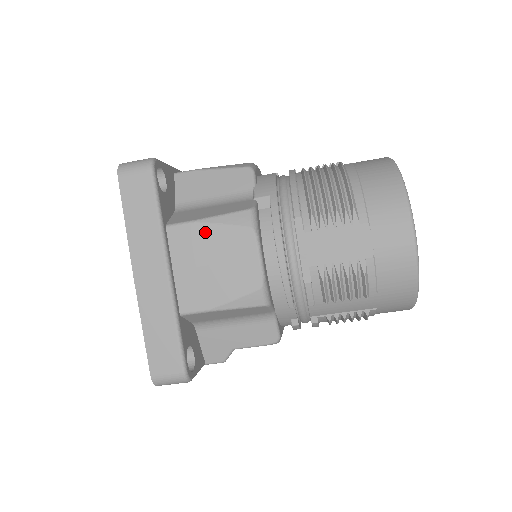
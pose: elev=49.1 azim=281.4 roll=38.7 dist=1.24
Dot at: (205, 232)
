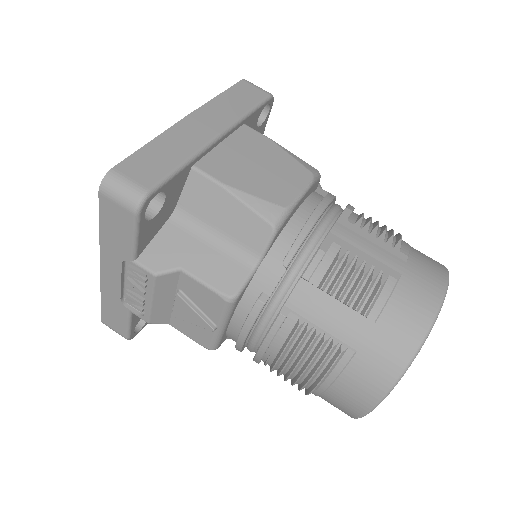
Dot at: (272, 148)
